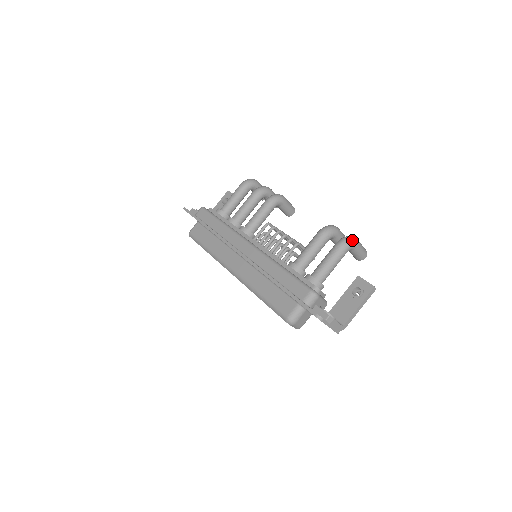
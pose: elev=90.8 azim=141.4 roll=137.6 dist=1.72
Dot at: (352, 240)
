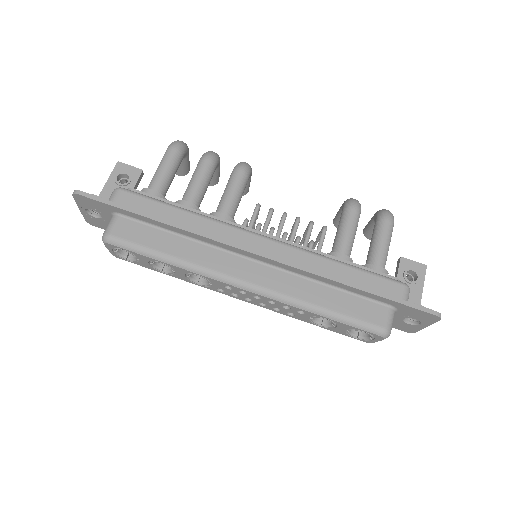
Dot at: occluded
